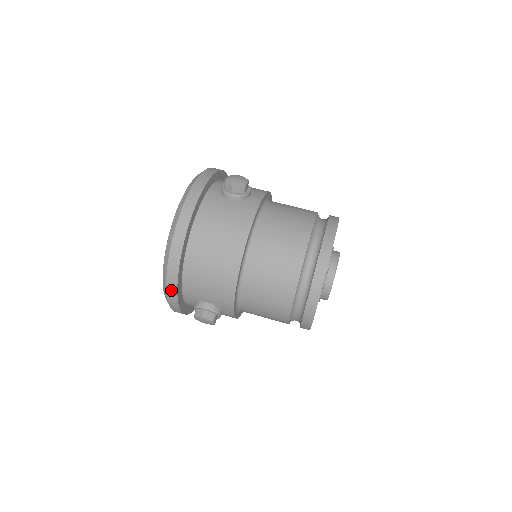
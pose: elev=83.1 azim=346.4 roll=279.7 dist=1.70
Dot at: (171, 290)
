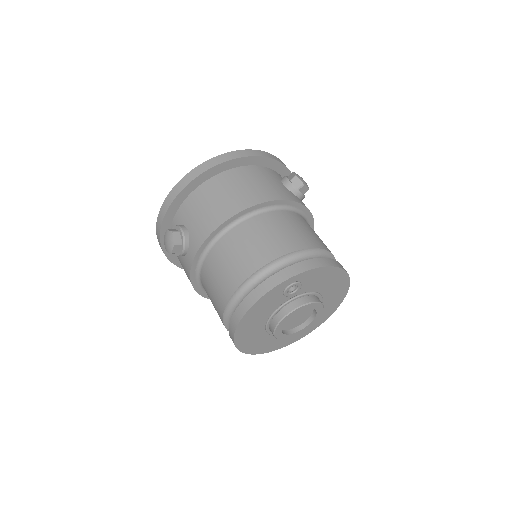
Dot at: (176, 189)
